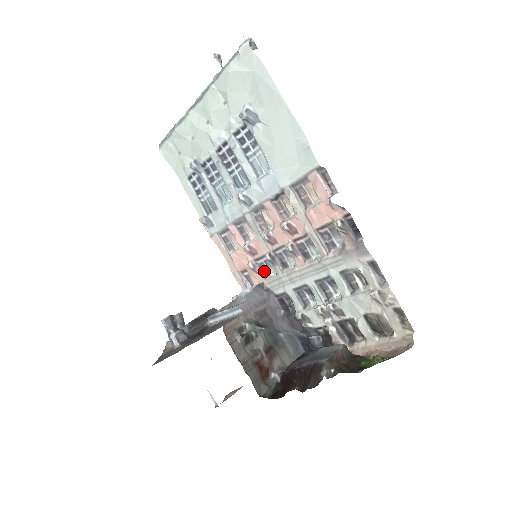
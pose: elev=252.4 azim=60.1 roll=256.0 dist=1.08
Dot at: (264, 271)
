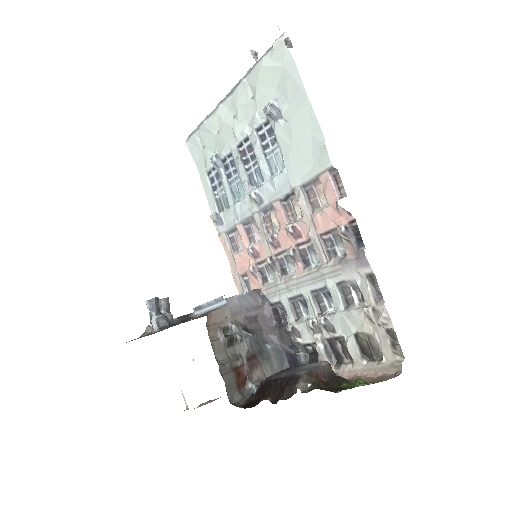
Dot at: (263, 277)
